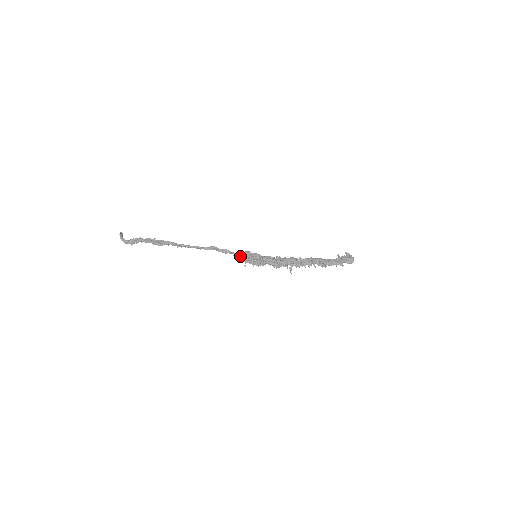
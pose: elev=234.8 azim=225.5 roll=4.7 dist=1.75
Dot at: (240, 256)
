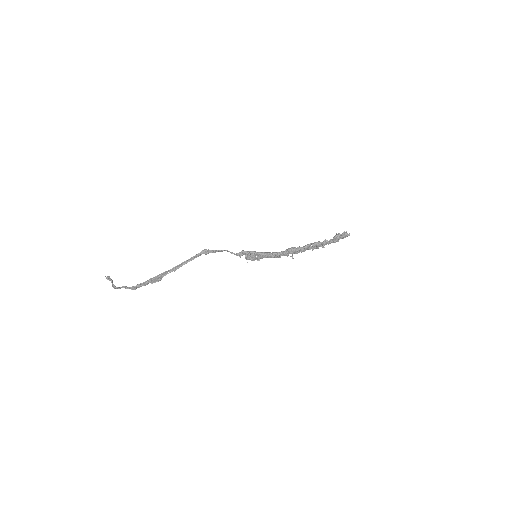
Dot at: occluded
